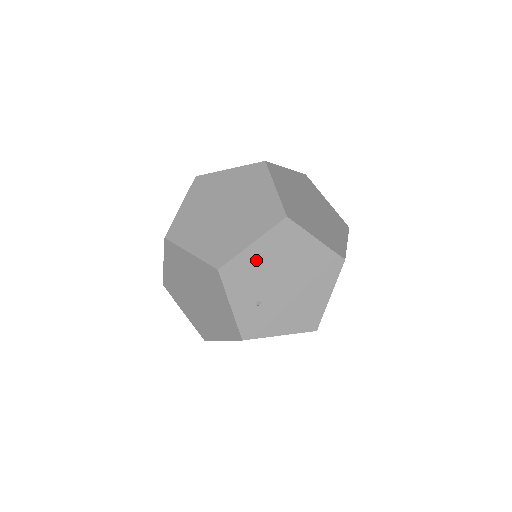
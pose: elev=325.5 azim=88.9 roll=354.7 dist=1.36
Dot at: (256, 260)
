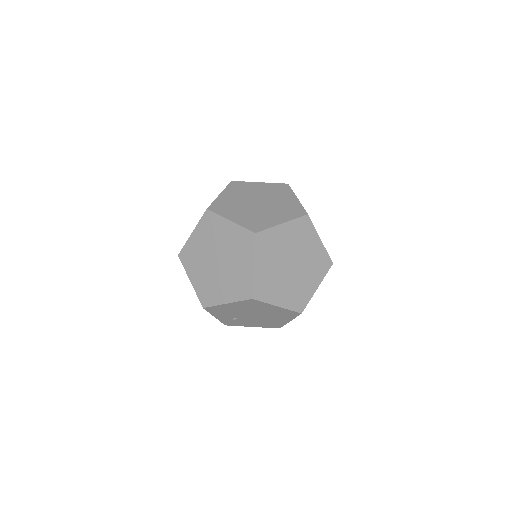
Dot at: (230, 308)
